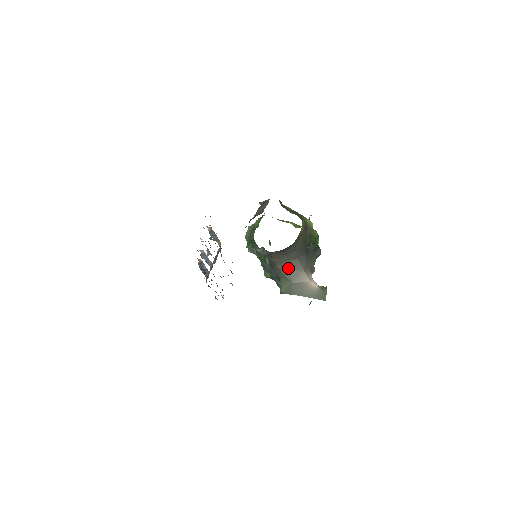
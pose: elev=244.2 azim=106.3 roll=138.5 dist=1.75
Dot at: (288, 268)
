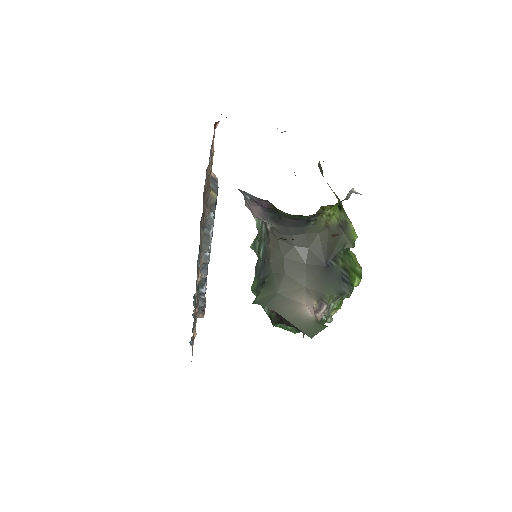
Dot at: (284, 270)
